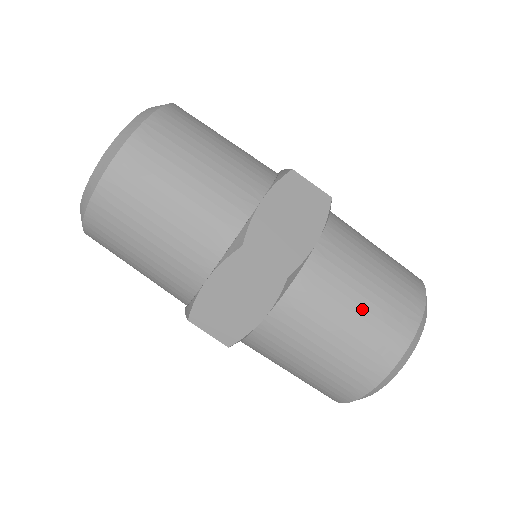
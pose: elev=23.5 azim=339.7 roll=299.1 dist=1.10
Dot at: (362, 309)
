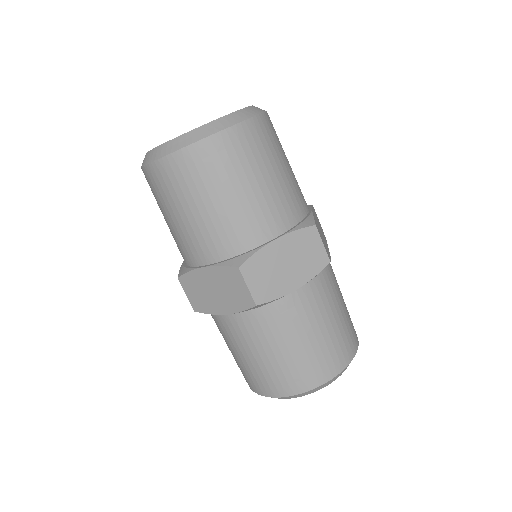
Dot at: (295, 350)
